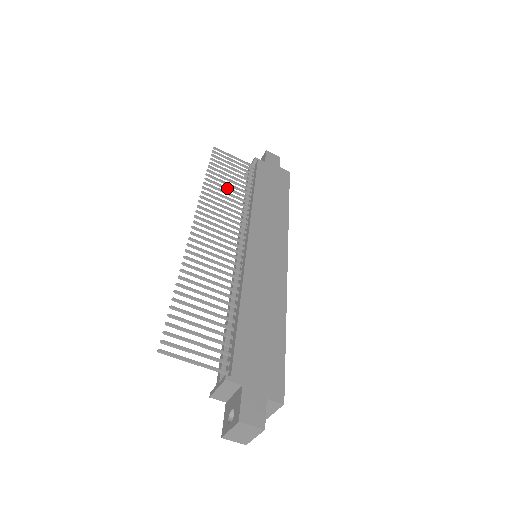
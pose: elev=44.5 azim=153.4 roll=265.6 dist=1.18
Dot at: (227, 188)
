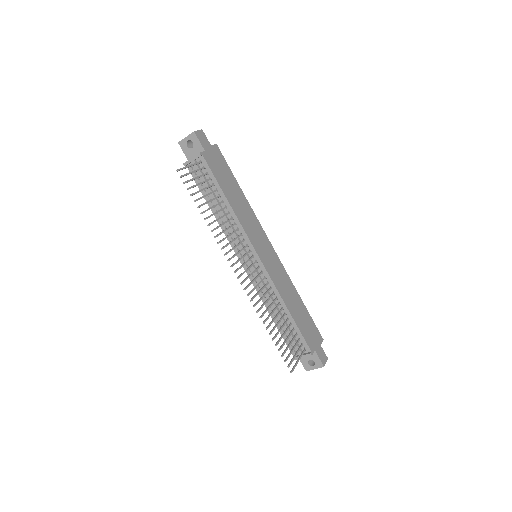
Dot at: occluded
